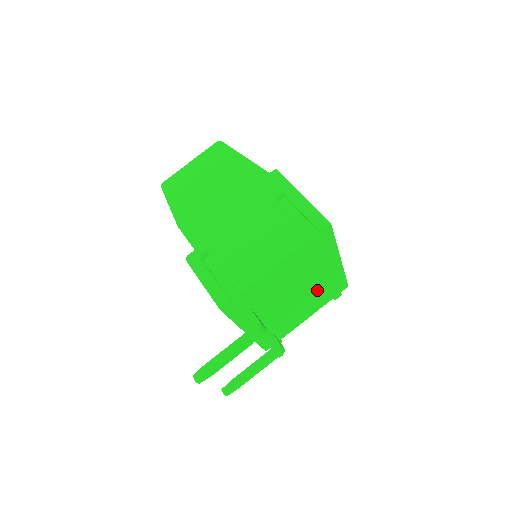
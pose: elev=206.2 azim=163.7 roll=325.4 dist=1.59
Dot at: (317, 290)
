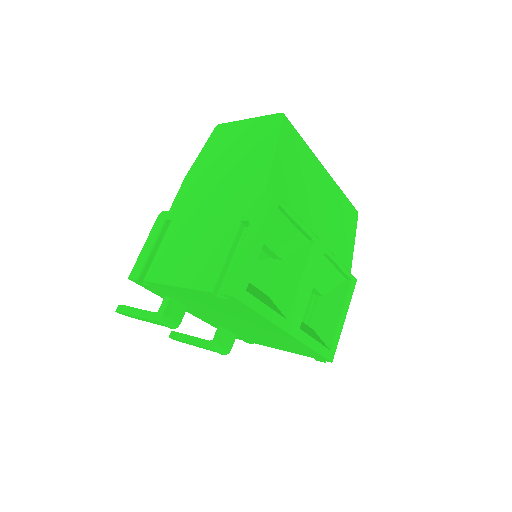
Dot at: (272, 337)
